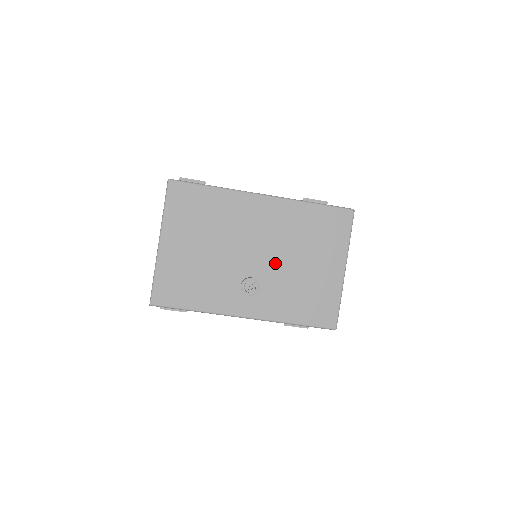
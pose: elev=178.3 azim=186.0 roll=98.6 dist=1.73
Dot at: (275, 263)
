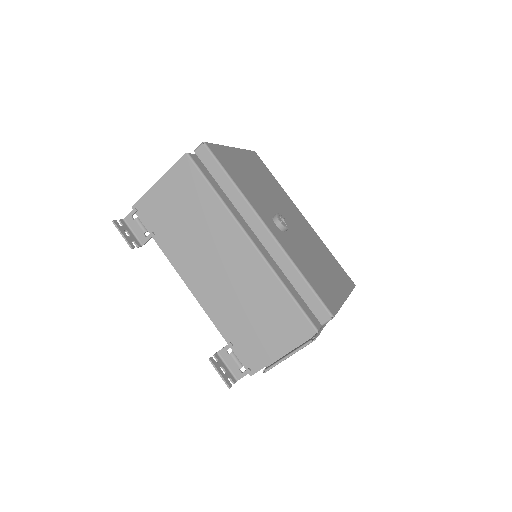
Dot at: (300, 239)
